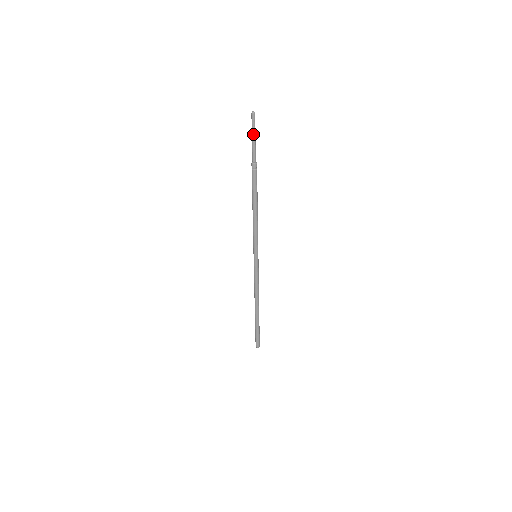
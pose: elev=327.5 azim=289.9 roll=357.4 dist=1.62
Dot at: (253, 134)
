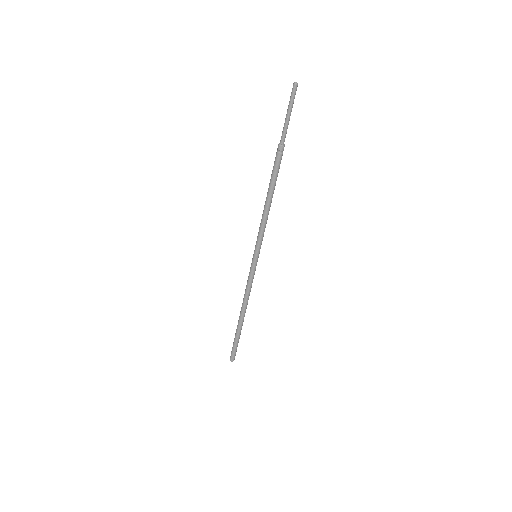
Dot at: (288, 109)
